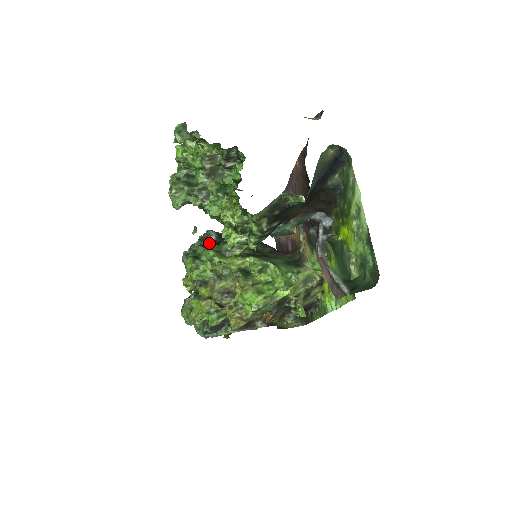
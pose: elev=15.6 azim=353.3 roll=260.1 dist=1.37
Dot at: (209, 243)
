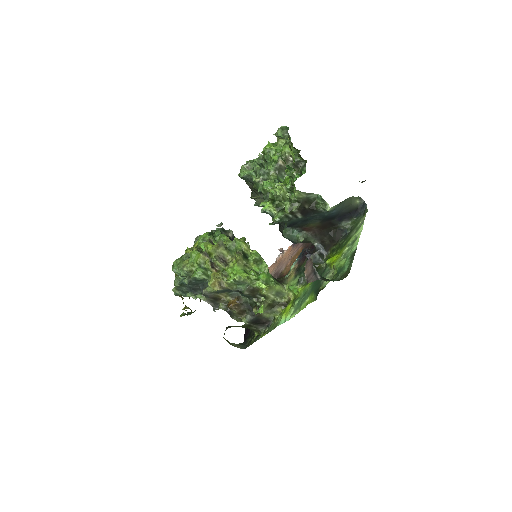
Dot at: (226, 235)
